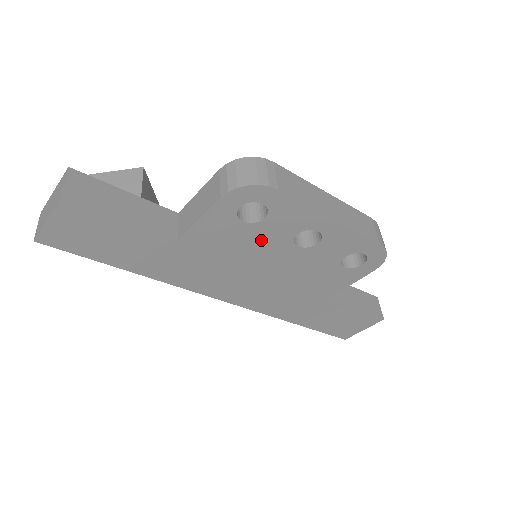
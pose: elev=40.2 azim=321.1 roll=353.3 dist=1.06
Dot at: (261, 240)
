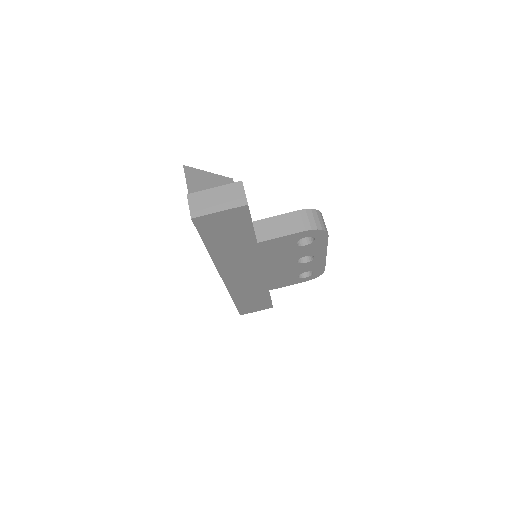
Dot at: (289, 254)
